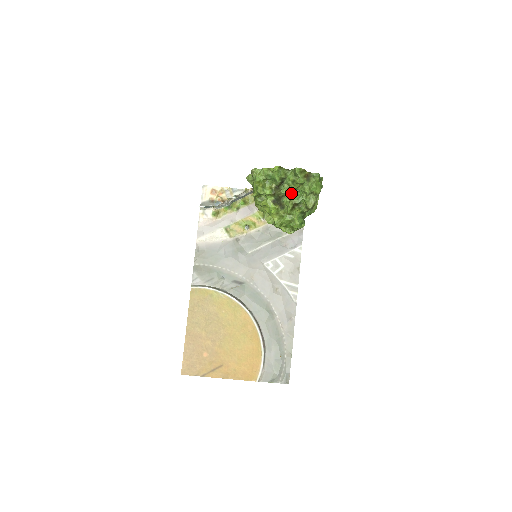
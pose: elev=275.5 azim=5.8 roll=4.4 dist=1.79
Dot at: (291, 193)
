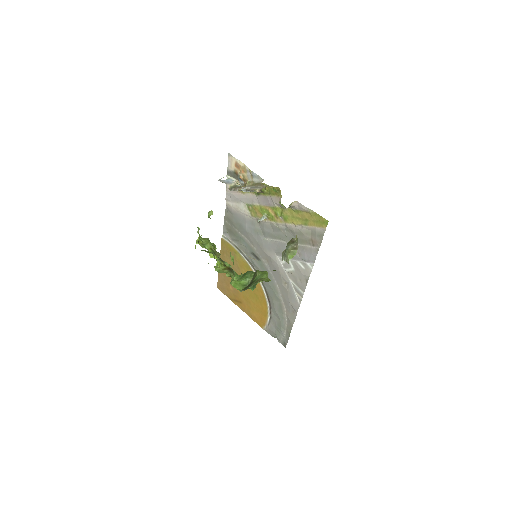
Dot at: occluded
